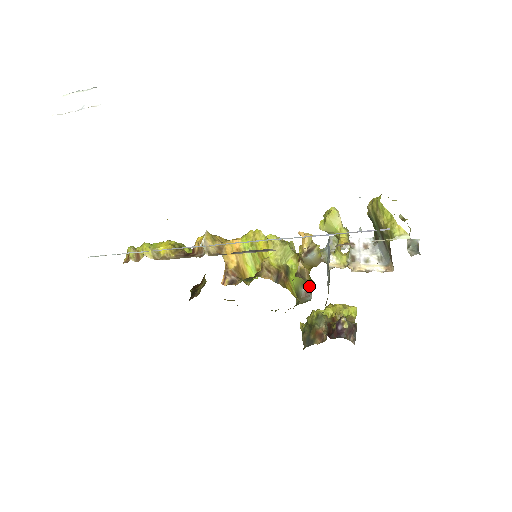
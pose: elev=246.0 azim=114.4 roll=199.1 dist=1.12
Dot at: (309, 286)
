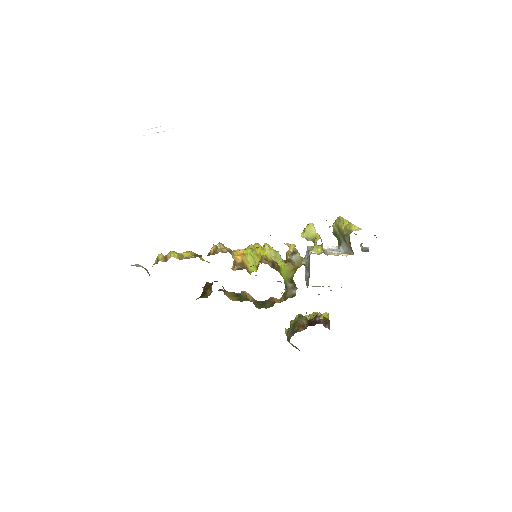
Dot at: (293, 284)
